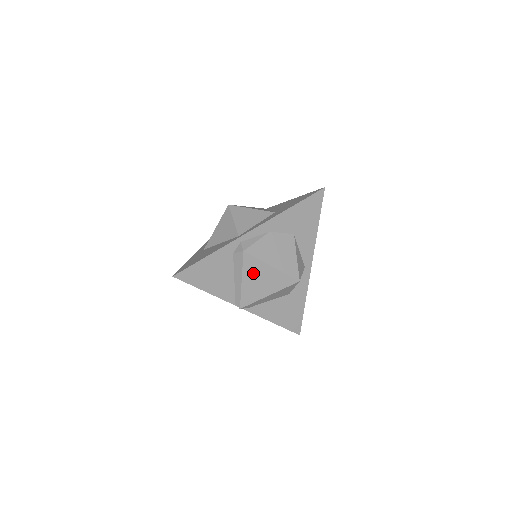
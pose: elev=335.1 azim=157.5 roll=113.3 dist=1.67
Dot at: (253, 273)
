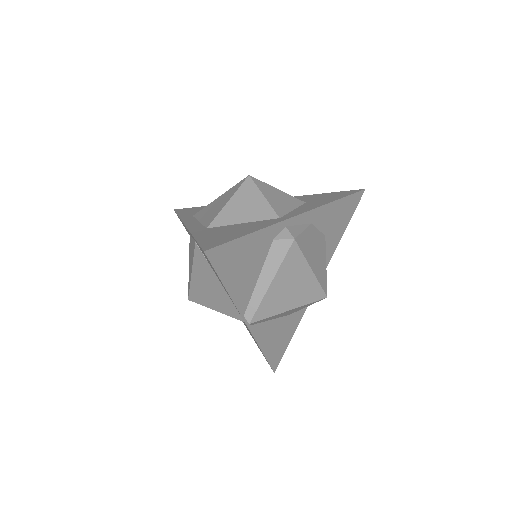
Dot at: (289, 274)
